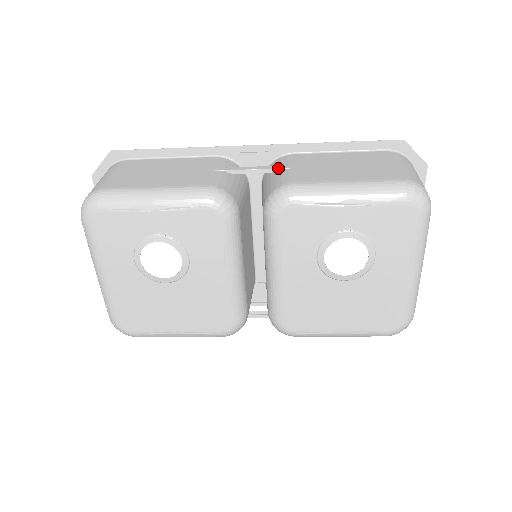
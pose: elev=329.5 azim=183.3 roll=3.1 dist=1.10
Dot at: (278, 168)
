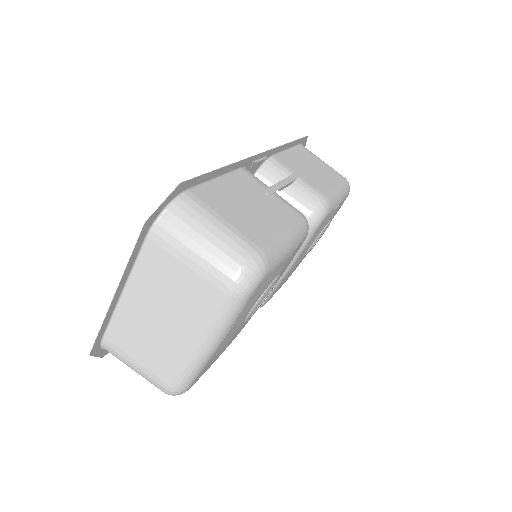
Dot at: (296, 179)
